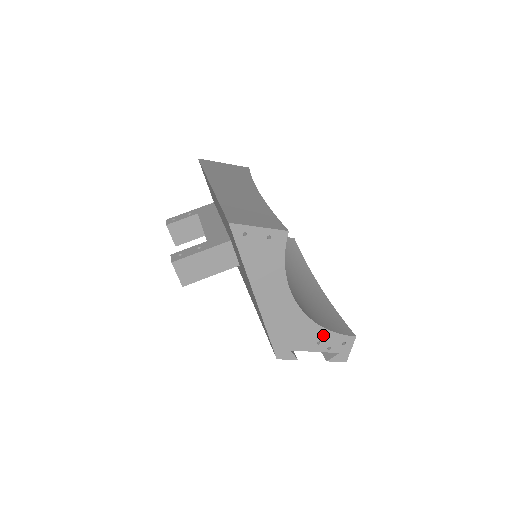
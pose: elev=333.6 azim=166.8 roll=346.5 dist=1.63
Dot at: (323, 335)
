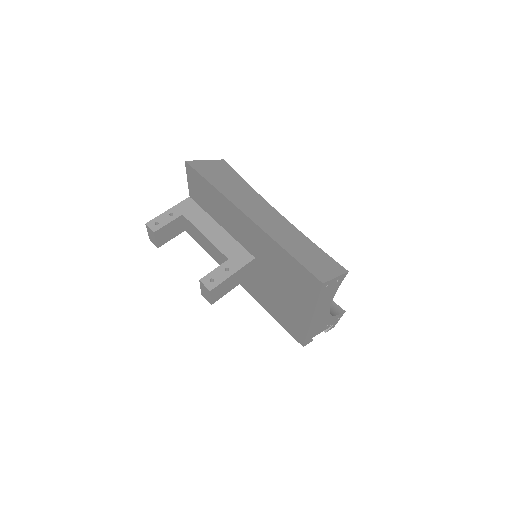
Dot at: (331, 320)
